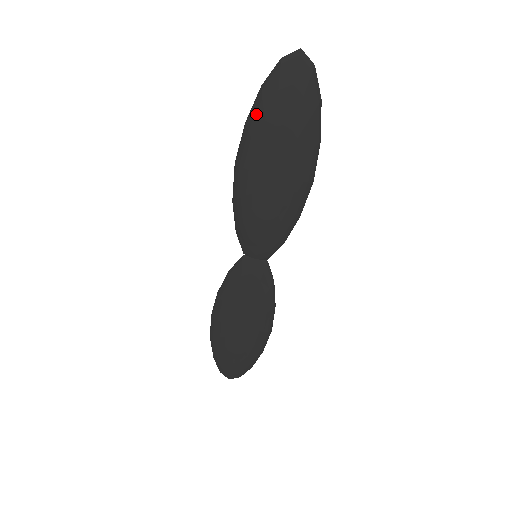
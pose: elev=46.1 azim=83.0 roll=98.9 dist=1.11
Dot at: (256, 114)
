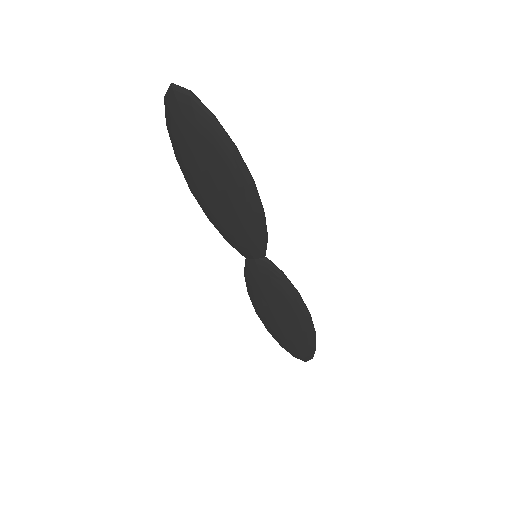
Dot at: (176, 148)
